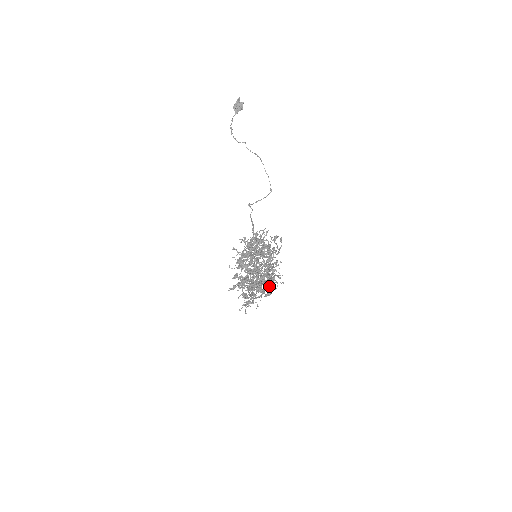
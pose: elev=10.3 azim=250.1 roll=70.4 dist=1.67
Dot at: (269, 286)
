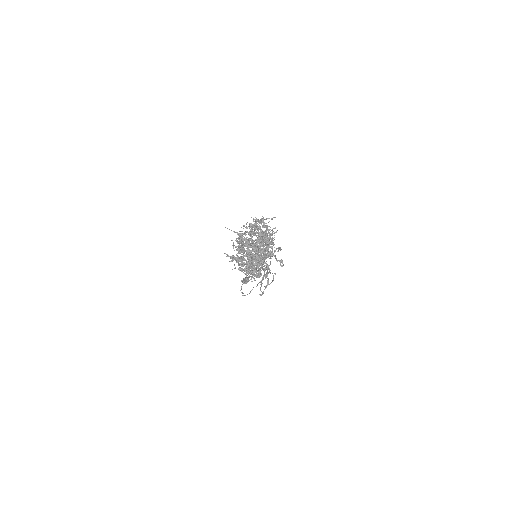
Dot at: (266, 239)
